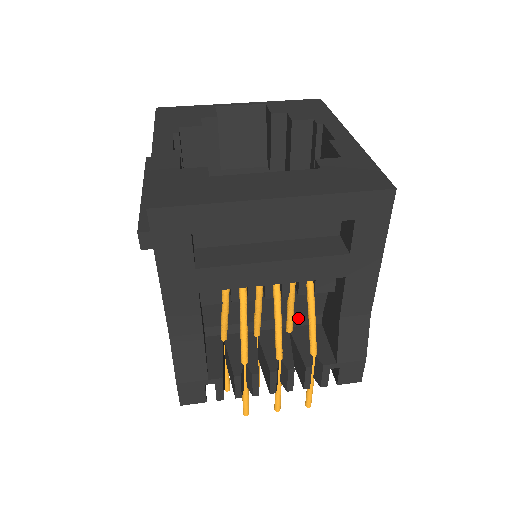
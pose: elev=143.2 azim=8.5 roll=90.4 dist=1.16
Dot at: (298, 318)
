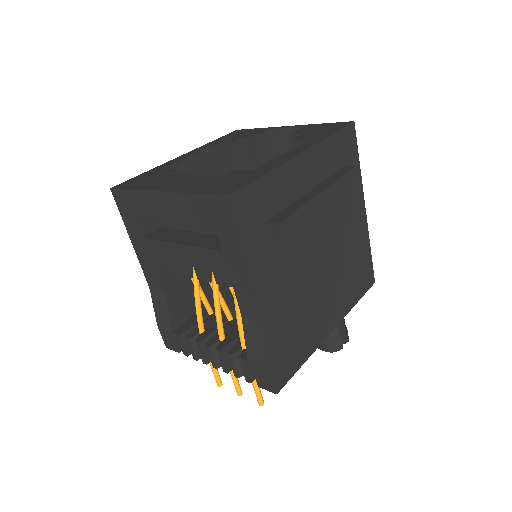
Dot at: occluded
